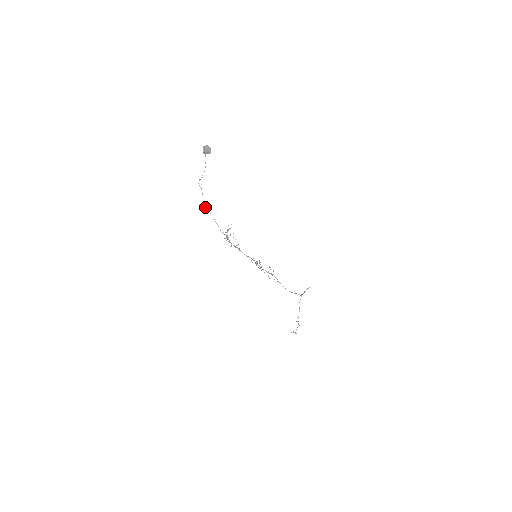
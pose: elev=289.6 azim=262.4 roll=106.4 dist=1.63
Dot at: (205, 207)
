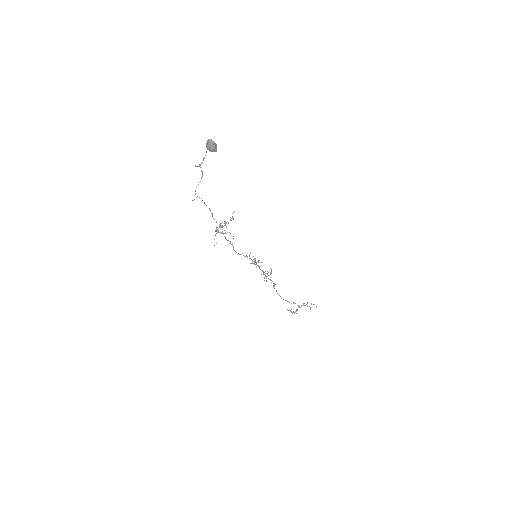
Dot at: (195, 193)
